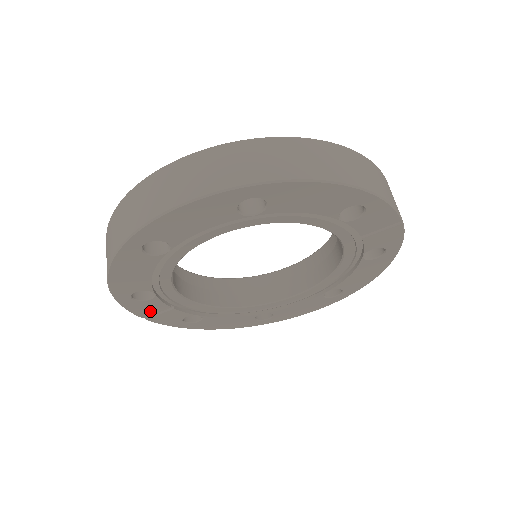
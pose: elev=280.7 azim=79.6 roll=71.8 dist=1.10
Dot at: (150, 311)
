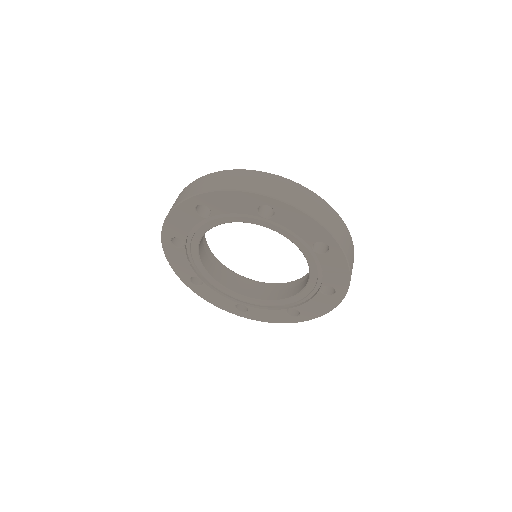
Dot at: (175, 258)
